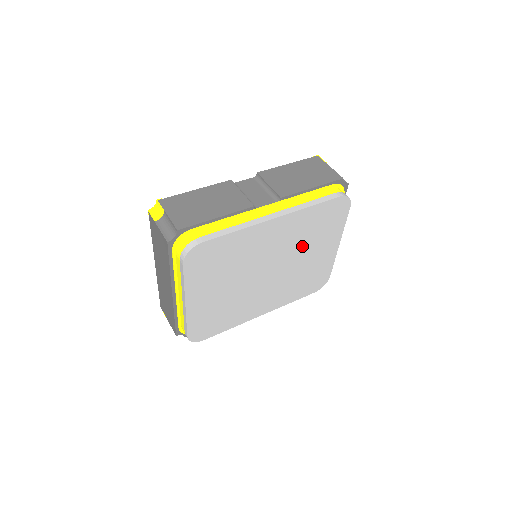
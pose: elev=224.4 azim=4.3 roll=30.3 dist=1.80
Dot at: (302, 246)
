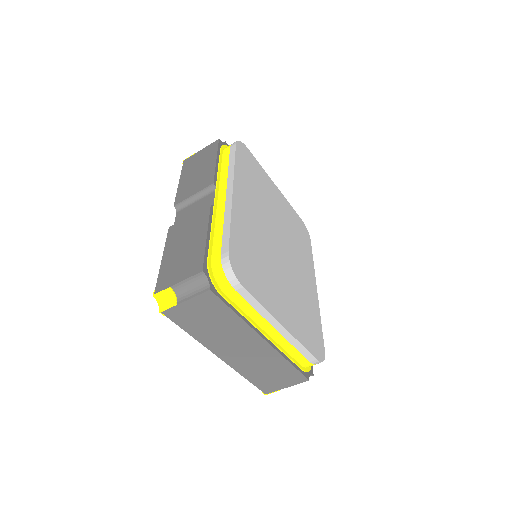
Dot at: (266, 204)
